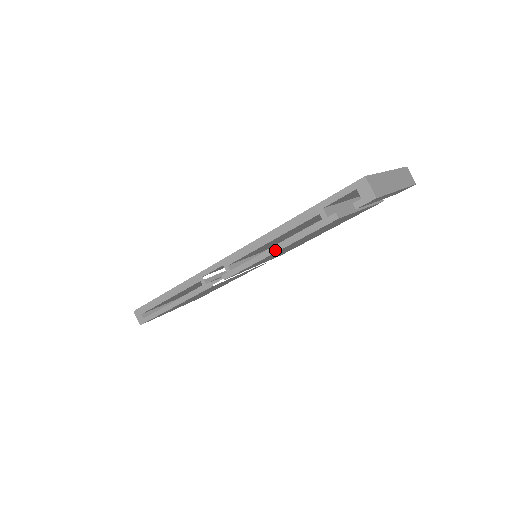
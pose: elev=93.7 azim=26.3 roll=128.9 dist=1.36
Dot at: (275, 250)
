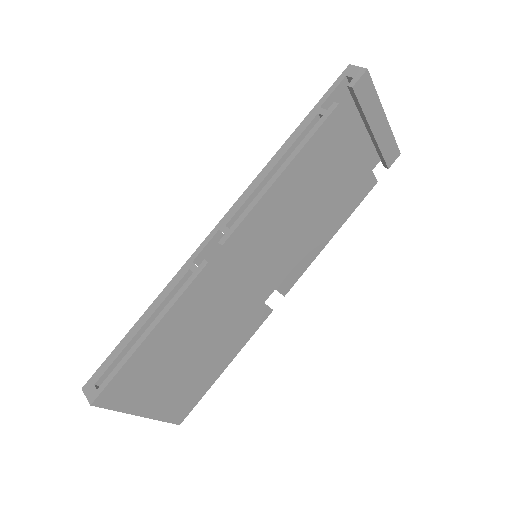
Dot at: (280, 172)
